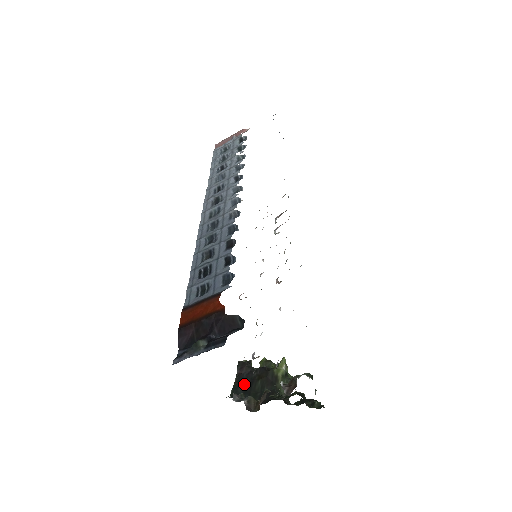
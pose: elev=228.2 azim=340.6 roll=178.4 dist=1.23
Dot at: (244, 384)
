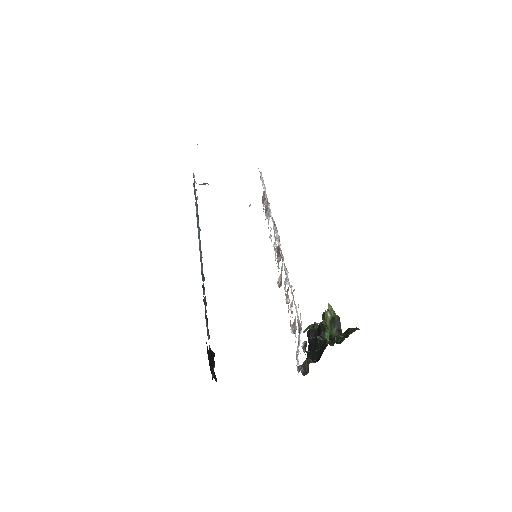
Dot at: (312, 348)
